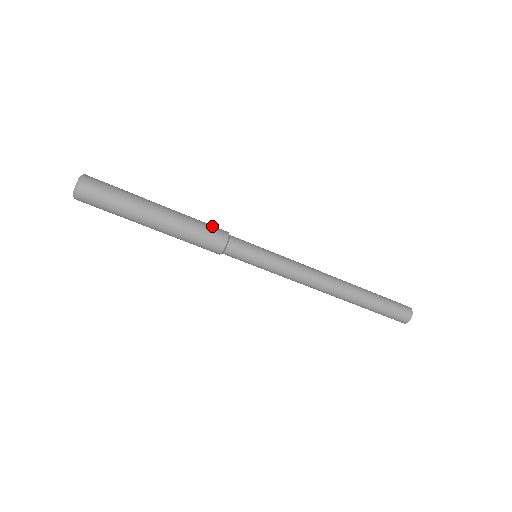
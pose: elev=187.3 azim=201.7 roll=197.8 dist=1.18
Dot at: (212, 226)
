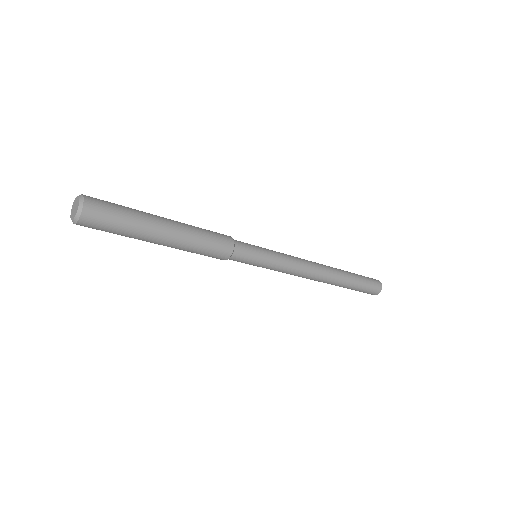
Dot at: (218, 238)
